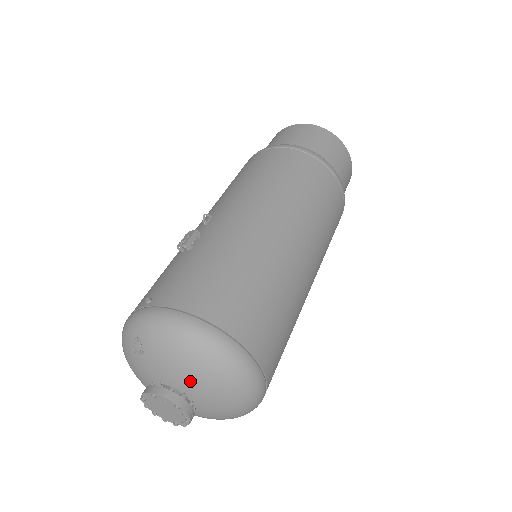
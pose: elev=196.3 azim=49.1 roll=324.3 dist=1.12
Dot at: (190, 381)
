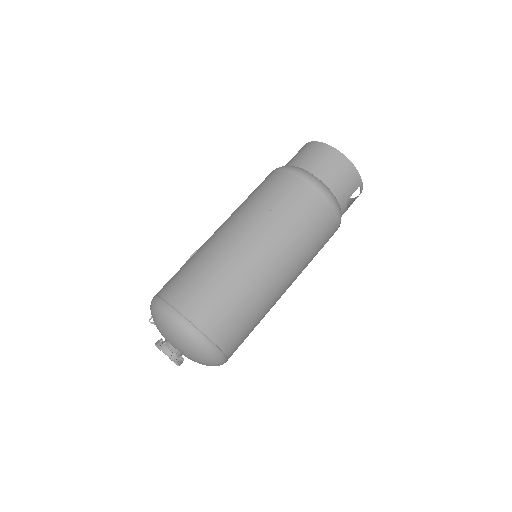
Dot at: (162, 333)
